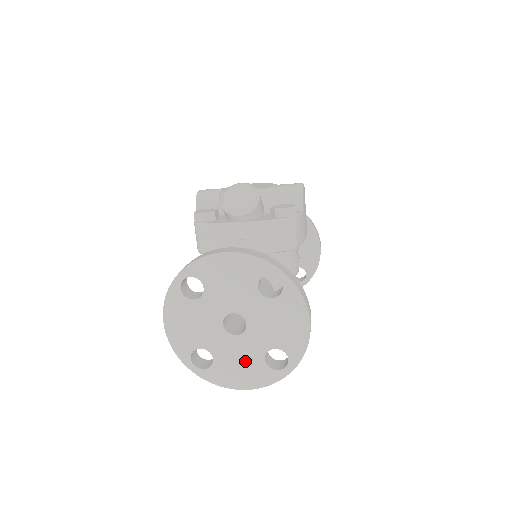
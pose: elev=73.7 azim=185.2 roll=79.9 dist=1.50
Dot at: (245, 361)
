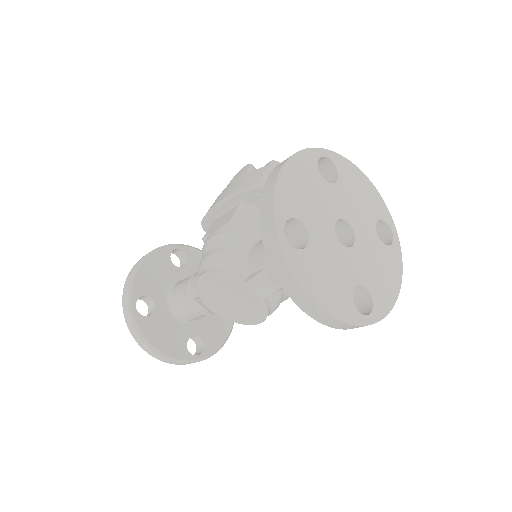
Dot at: (336, 275)
